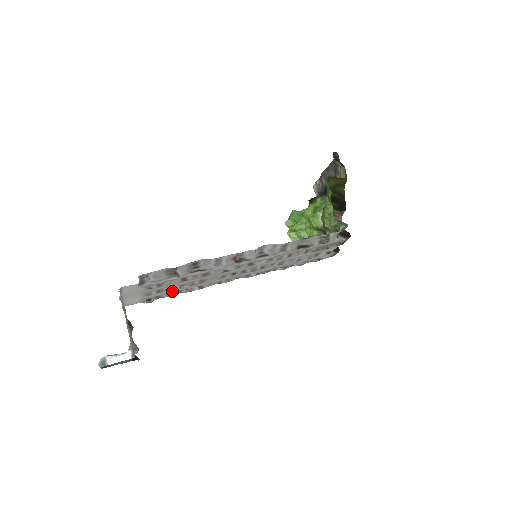
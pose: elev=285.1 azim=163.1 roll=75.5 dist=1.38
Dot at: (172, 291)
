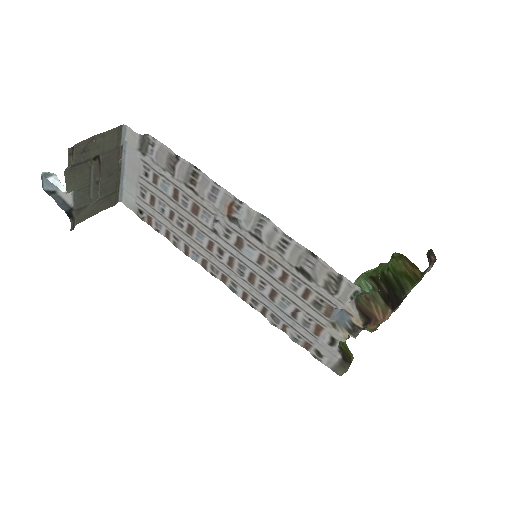
Dot at: (163, 221)
